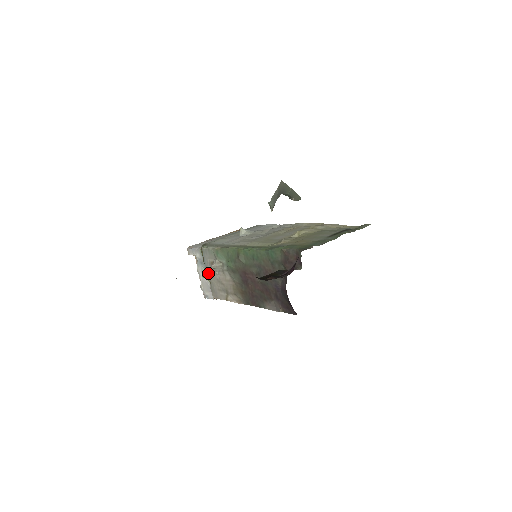
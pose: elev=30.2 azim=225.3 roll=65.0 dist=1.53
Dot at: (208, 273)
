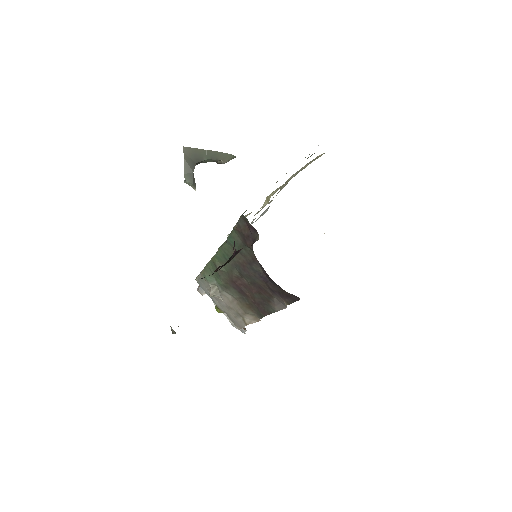
Dot at: (217, 305)
